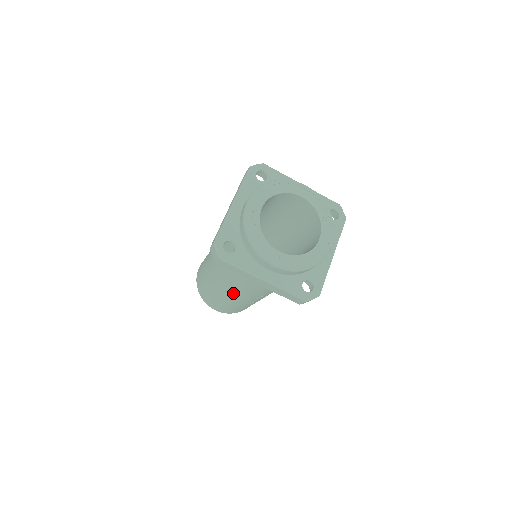
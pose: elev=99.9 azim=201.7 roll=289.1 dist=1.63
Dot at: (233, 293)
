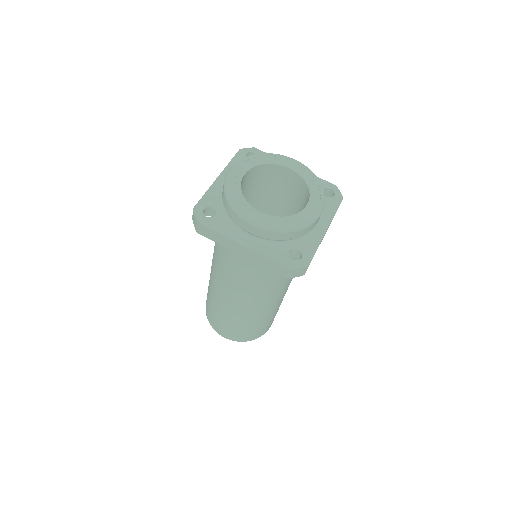
Dot at: (231, 295)
